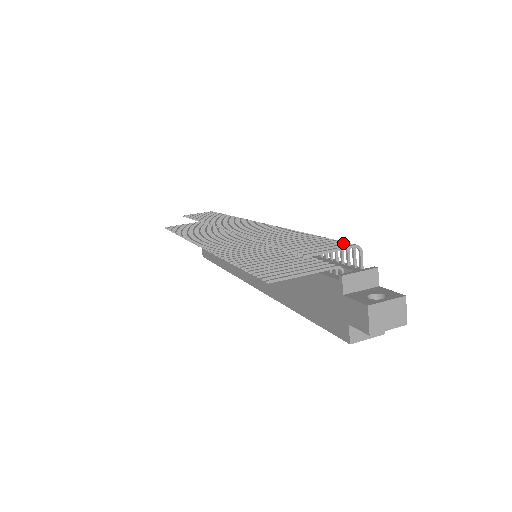
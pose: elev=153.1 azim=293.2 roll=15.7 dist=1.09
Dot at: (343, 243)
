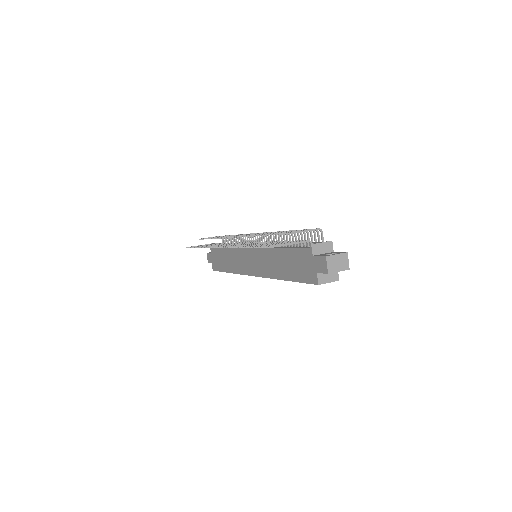
Dot at: occluded
